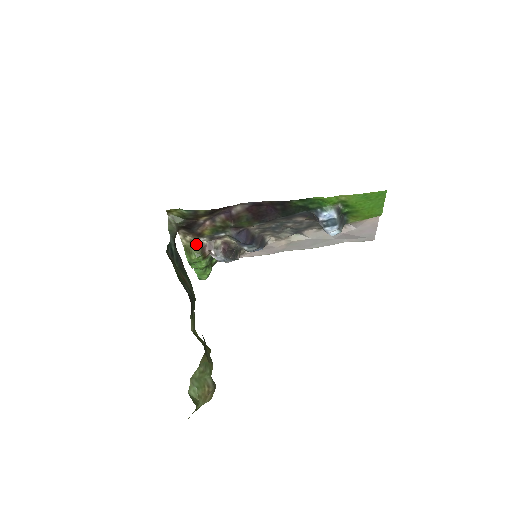
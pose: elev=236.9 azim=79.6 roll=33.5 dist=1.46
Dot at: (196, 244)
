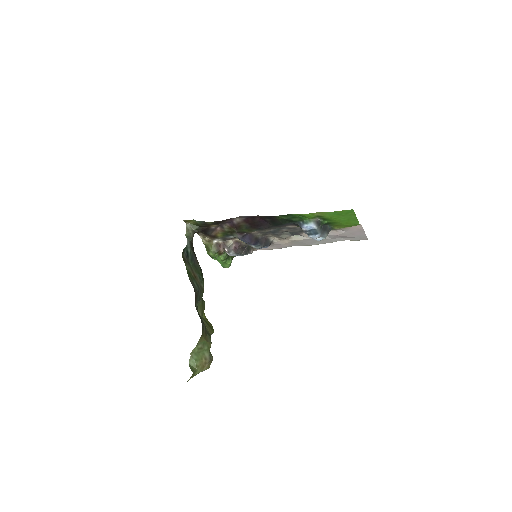
Dot at: (213, 243)
